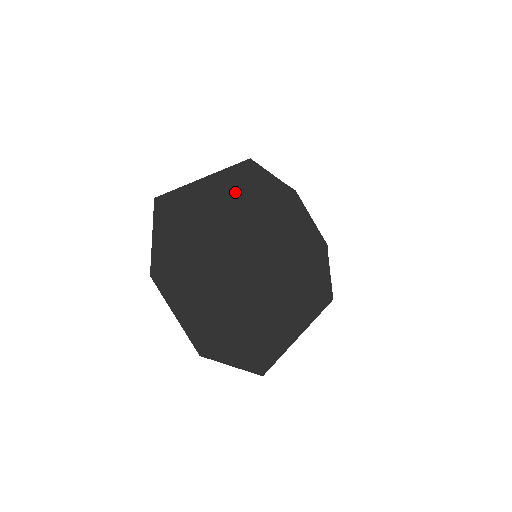
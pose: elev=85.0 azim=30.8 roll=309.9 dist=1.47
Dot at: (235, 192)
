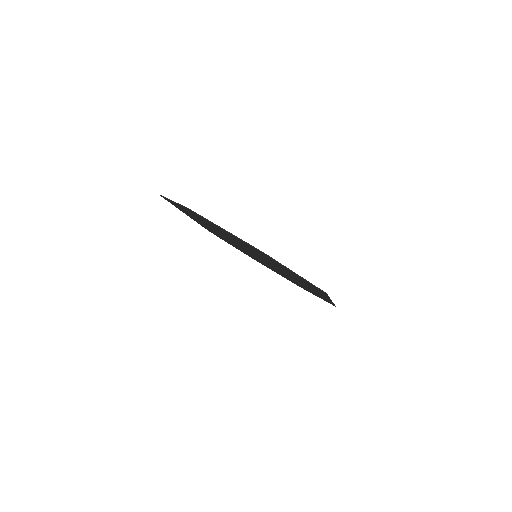
Dot at: occluded
